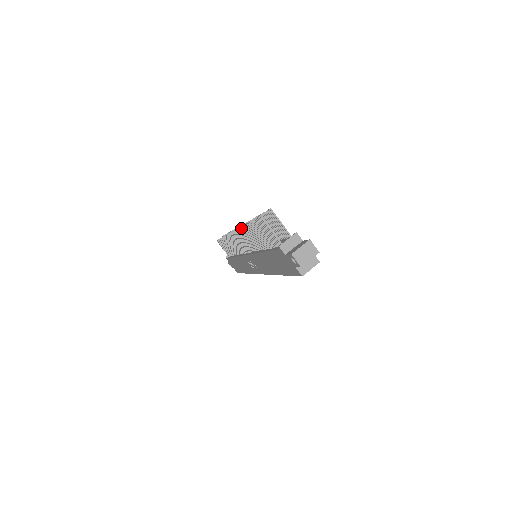
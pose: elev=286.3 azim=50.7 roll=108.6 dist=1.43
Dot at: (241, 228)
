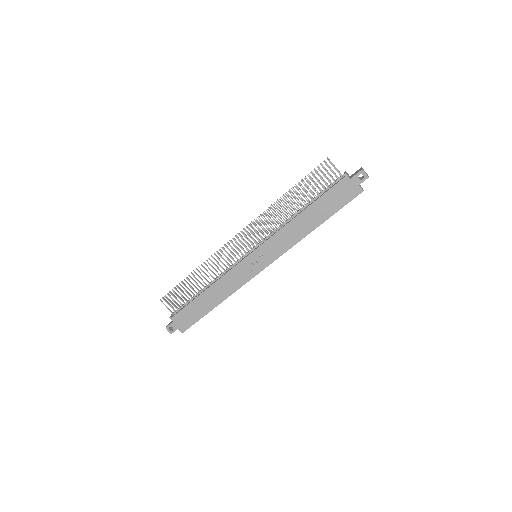
Dot at: (268, 209)
